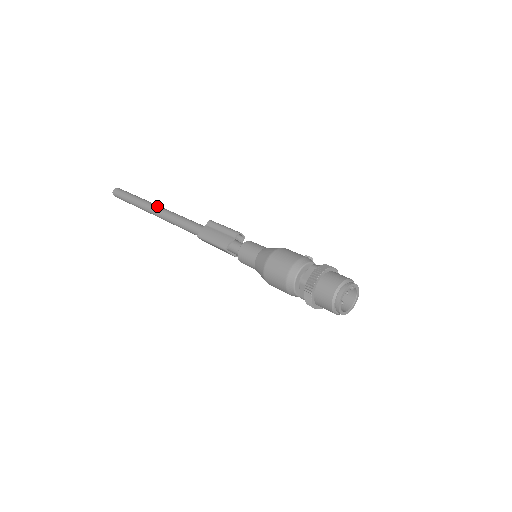
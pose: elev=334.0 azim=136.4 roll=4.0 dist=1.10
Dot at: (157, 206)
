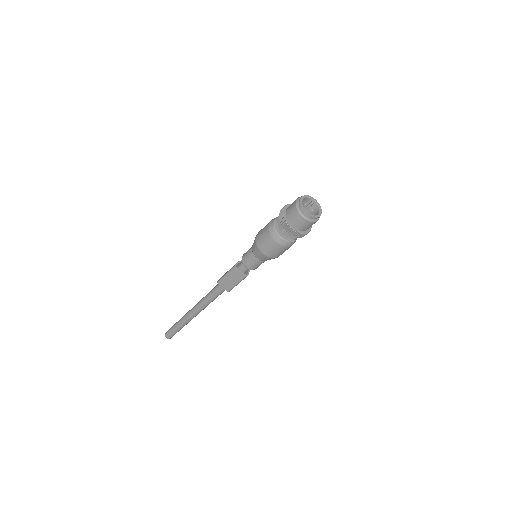
Dot at: occluded
